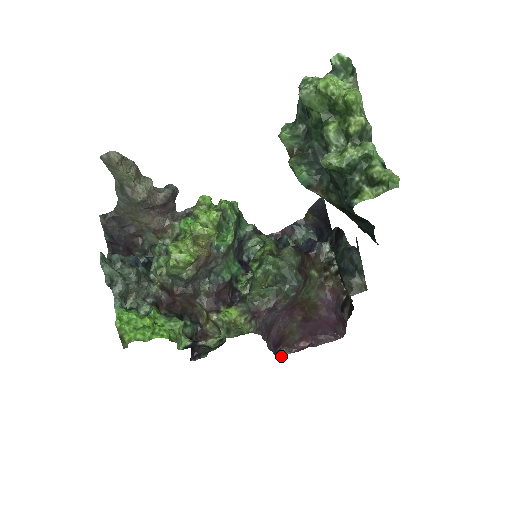
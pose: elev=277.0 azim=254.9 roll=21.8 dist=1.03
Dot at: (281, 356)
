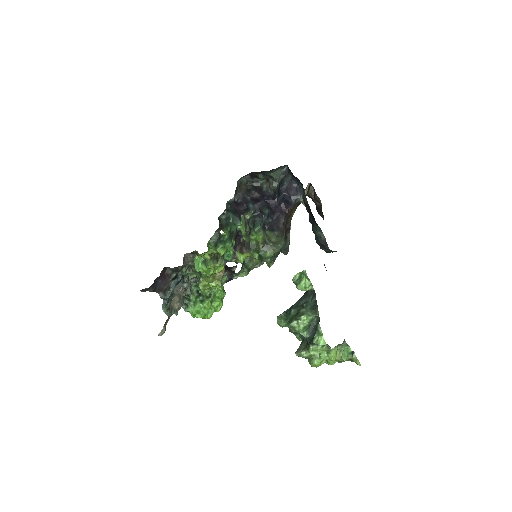
Dot at: occluded
